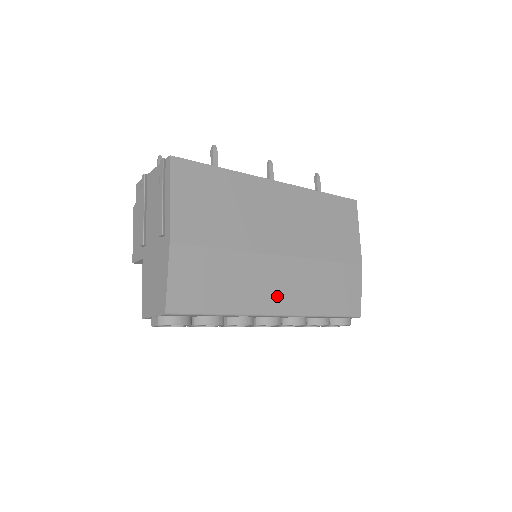
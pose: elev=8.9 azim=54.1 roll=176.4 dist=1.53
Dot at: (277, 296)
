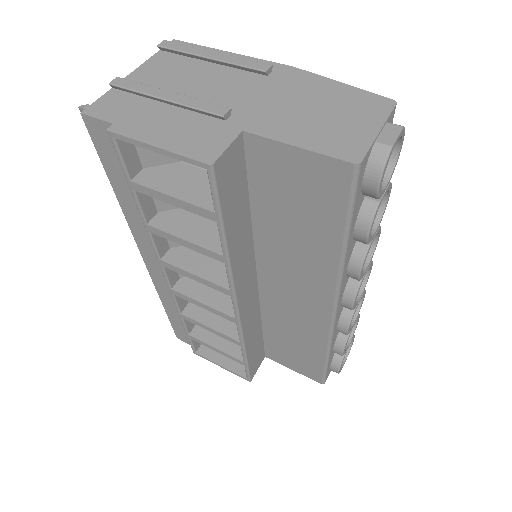
Dot at: occluded
